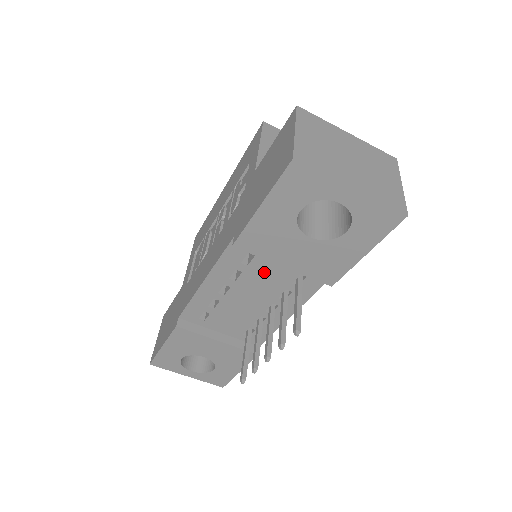
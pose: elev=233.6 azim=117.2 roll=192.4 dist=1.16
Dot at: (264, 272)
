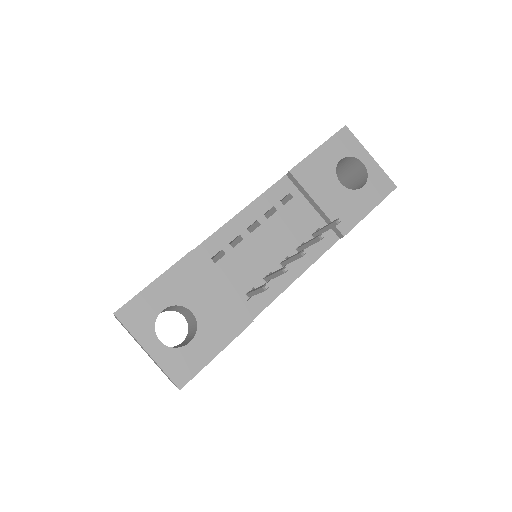
Dot at: (293, 216)
